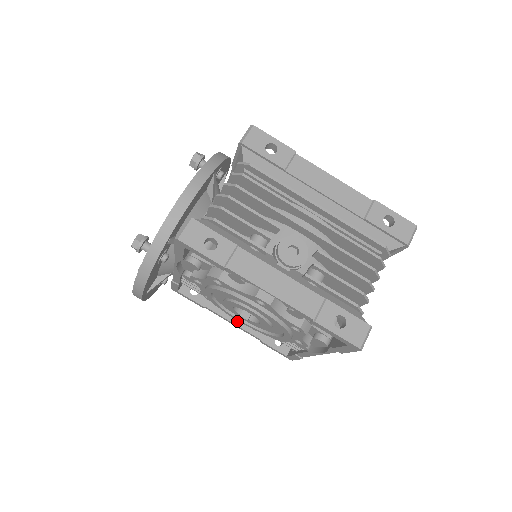
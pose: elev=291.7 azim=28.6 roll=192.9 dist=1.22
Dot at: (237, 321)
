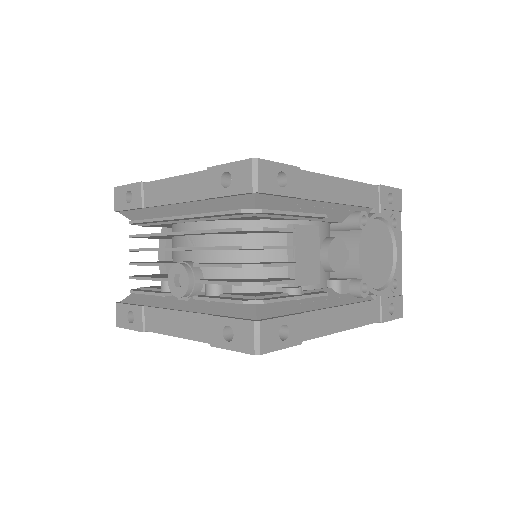
Dot at: occluded
